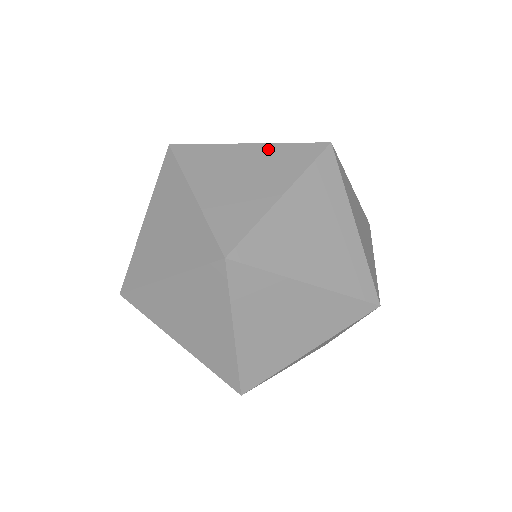
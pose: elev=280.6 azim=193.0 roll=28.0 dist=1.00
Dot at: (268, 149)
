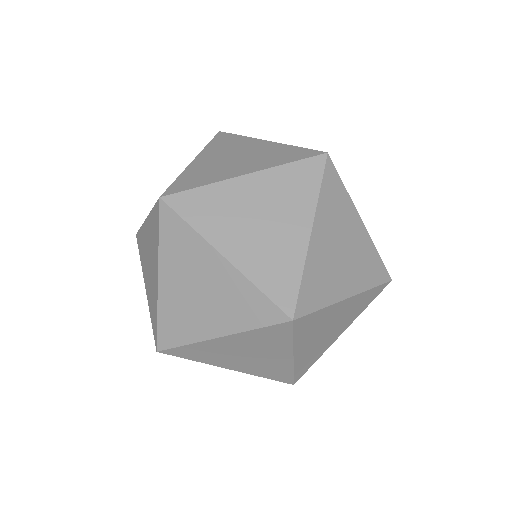
Dot at: (270, 177)
